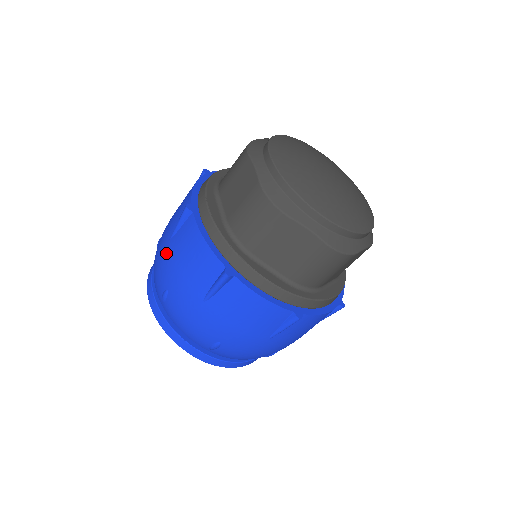
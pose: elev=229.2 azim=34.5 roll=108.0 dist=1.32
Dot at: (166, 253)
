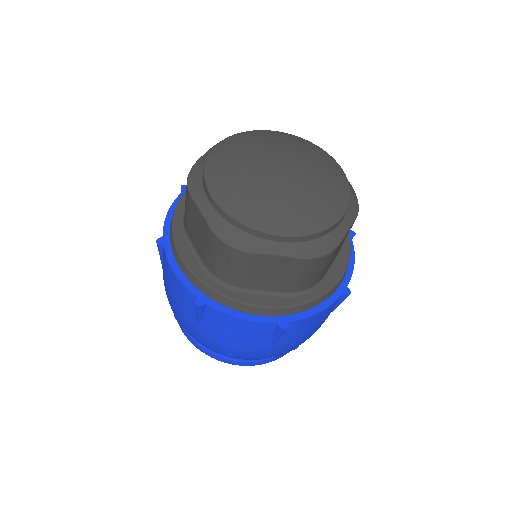
Dot at: occluded
